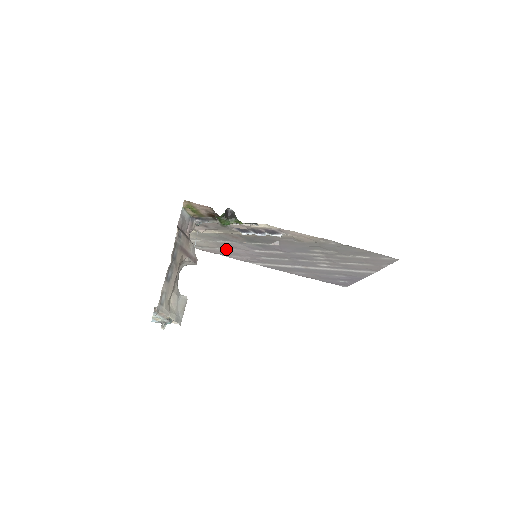
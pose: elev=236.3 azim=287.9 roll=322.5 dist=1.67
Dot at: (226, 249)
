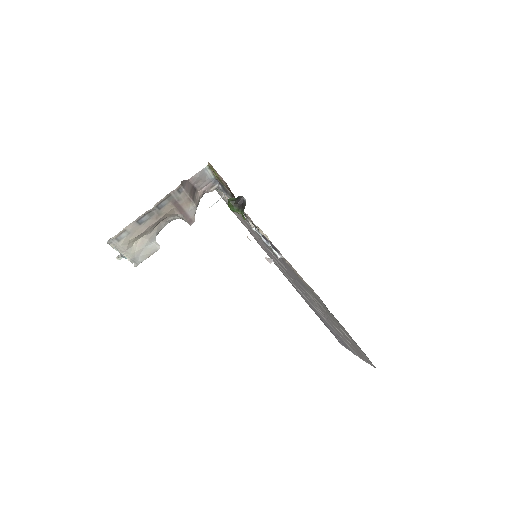
Dot at: (249, 228)
